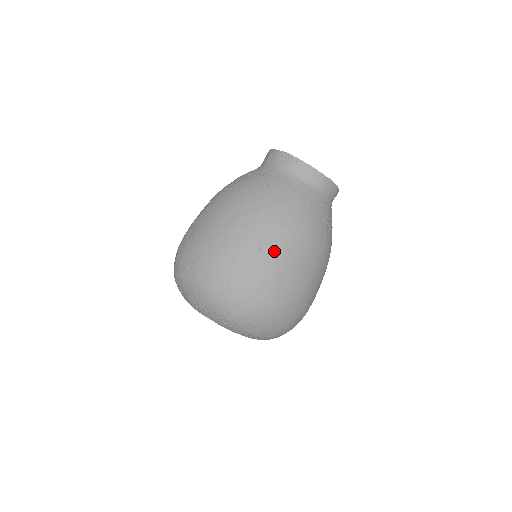
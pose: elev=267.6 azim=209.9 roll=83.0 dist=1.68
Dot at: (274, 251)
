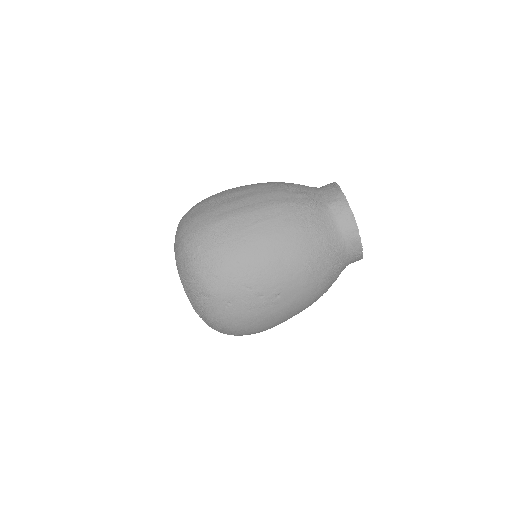
Dot at: (285, 302)
